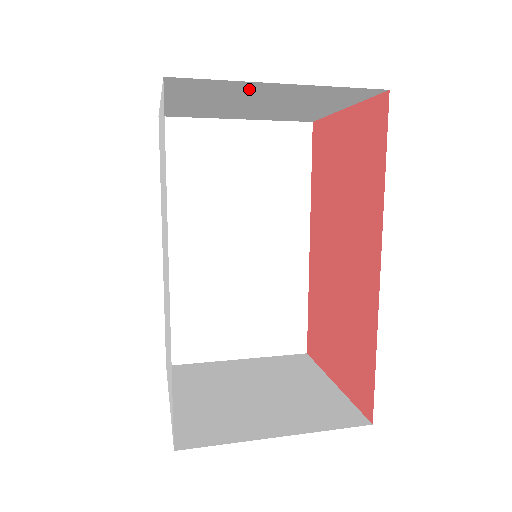
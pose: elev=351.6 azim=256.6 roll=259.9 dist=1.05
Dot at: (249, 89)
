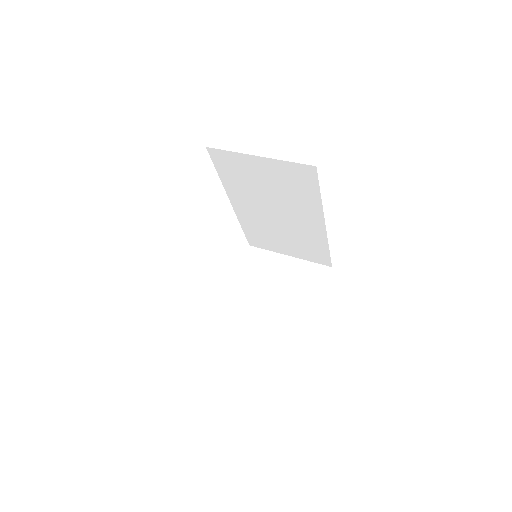
Dot at: occluded
